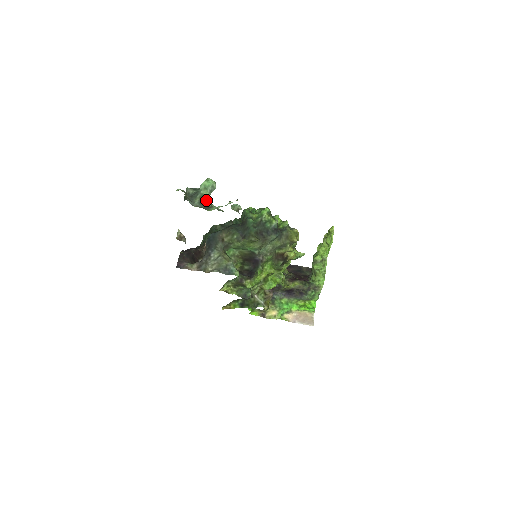
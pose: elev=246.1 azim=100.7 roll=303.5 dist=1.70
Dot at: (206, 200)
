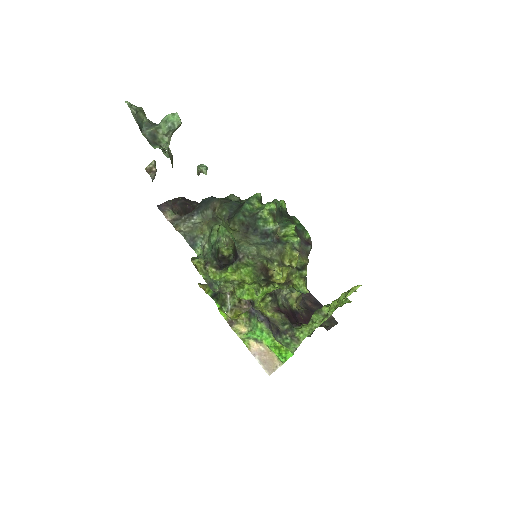
Dot at: (162, 136)
